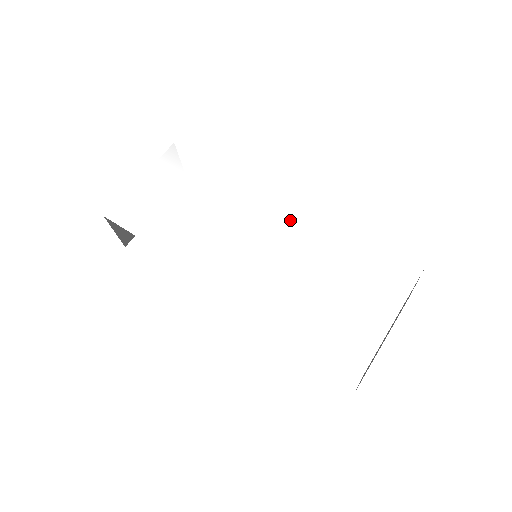
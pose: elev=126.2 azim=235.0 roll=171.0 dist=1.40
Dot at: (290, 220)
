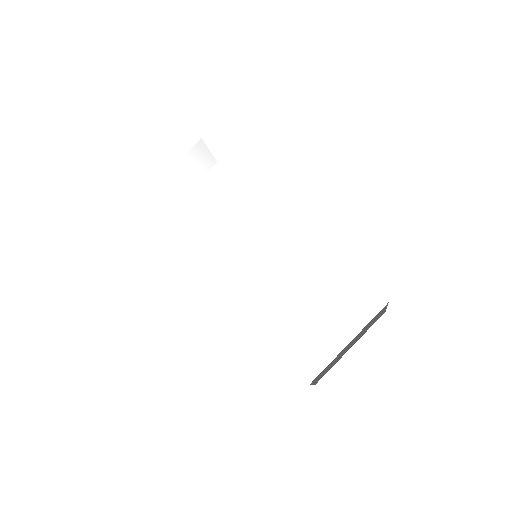
Dot at: (284, 235)
